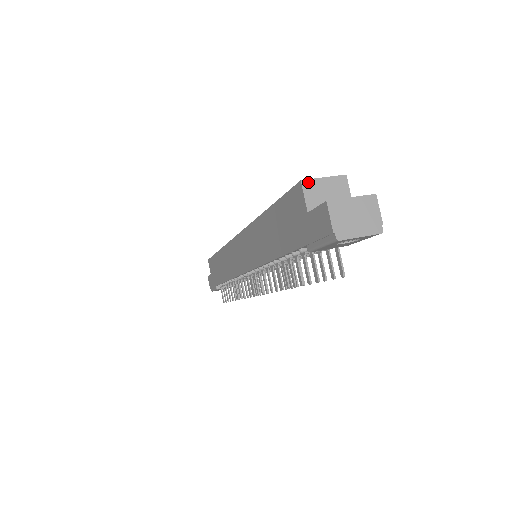
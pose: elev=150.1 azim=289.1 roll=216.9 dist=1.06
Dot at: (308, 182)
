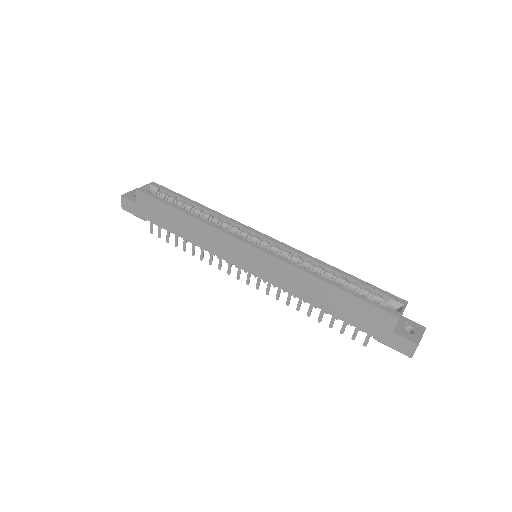
Dot at: occluded
